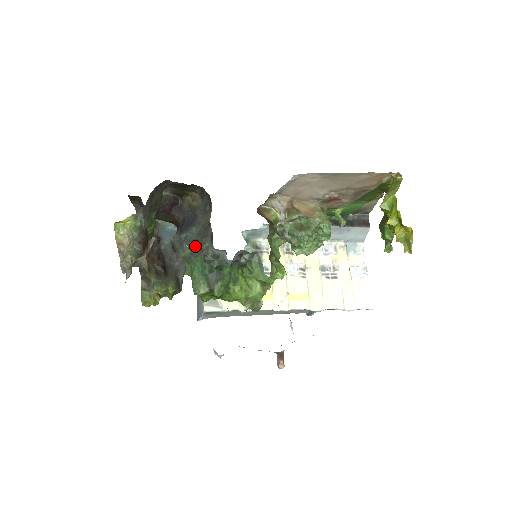
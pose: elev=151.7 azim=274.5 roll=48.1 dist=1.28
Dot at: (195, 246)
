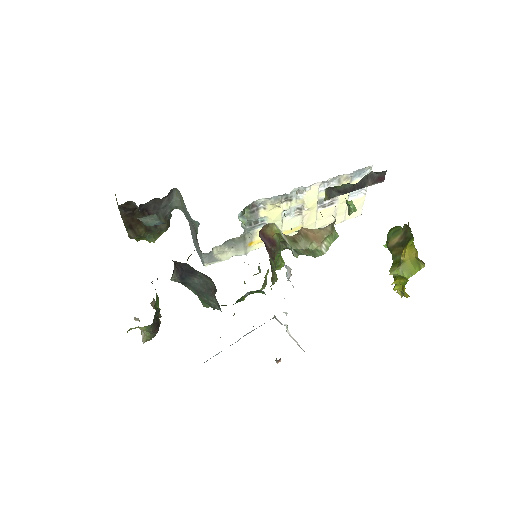
Dot at: (200, 294)
